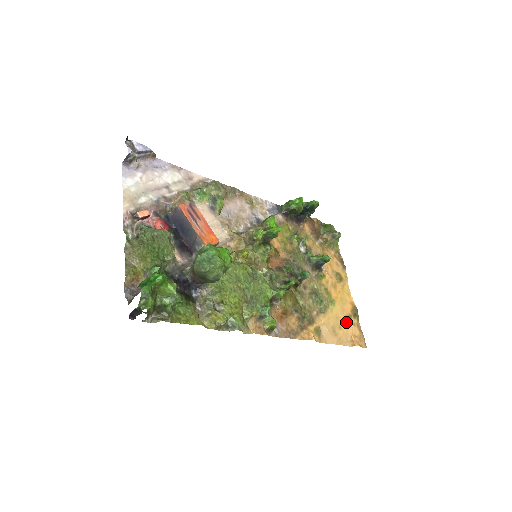
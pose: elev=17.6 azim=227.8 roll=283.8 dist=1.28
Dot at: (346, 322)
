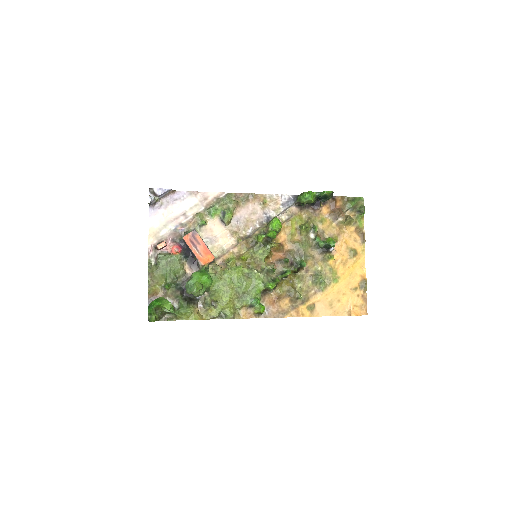
Dot at: (348, 295)
